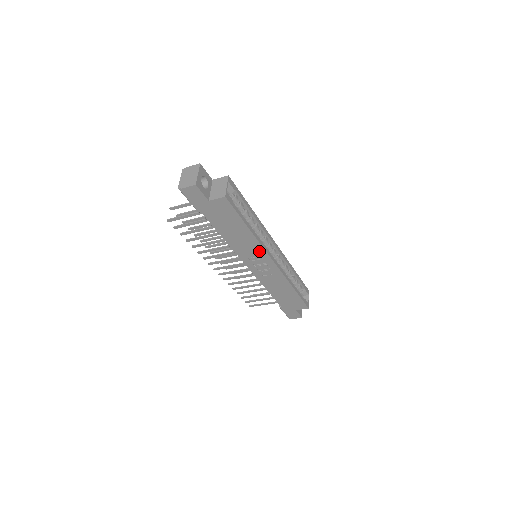
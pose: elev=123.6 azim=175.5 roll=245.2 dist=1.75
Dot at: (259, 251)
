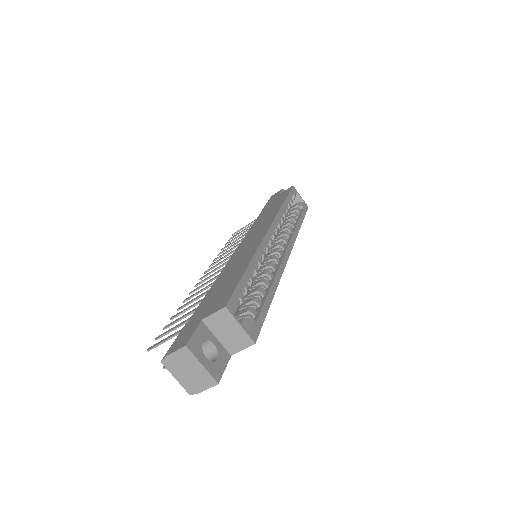
Dot at: occluded
